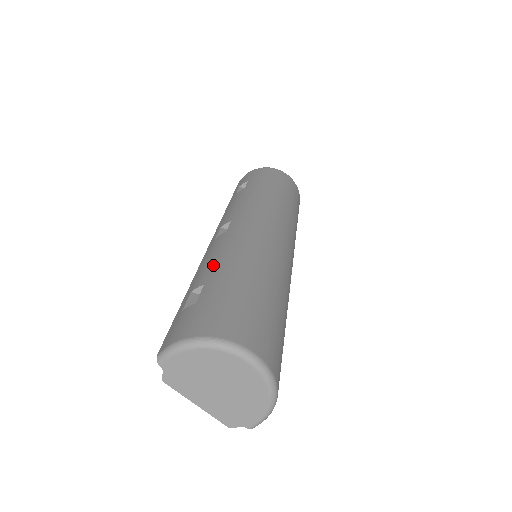
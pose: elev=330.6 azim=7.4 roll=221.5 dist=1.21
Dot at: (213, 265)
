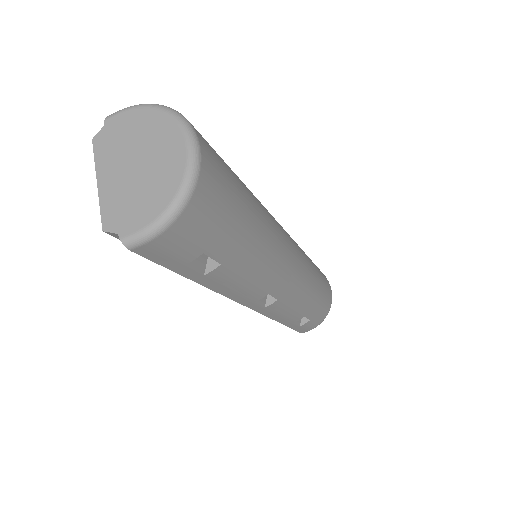
Dot at: occluded
